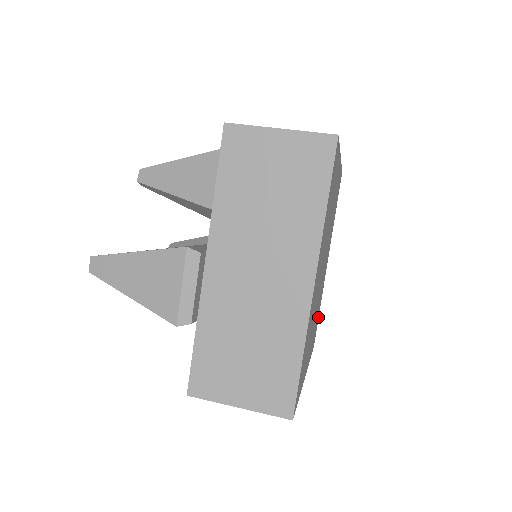
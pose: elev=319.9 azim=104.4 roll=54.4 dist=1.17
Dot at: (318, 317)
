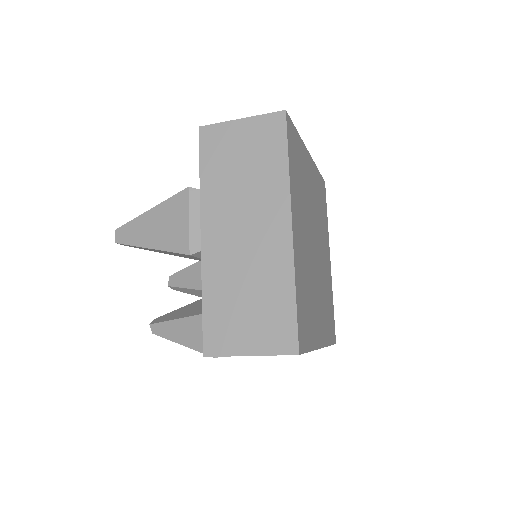
Dot at: (307, 346)
